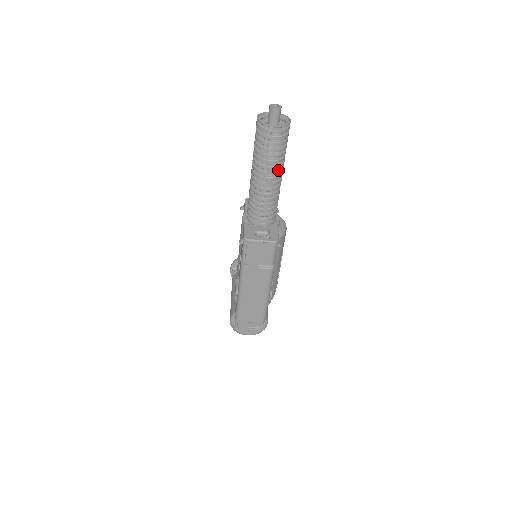
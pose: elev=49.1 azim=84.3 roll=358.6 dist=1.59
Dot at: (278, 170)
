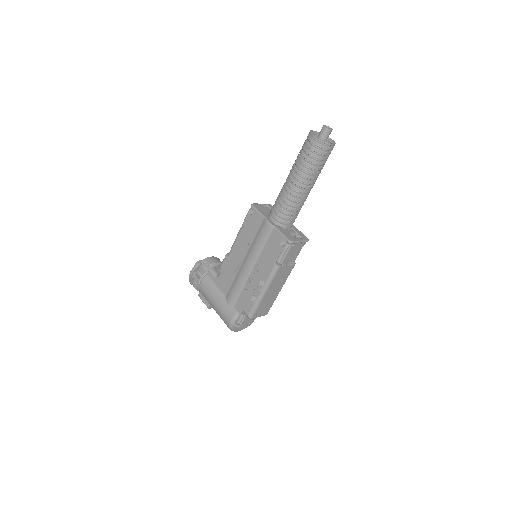
Dot at: occluded
